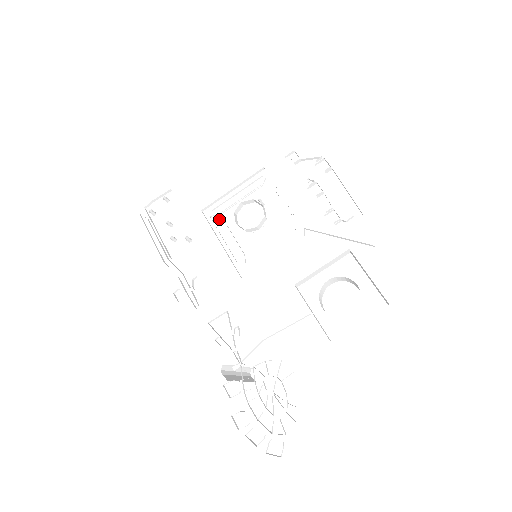
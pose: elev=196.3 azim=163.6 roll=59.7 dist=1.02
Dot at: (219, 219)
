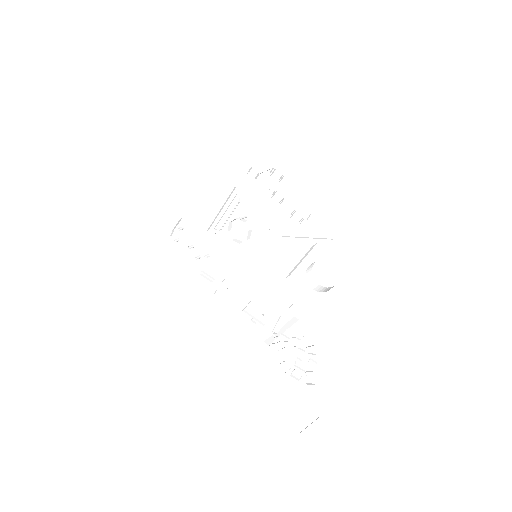
Dot at: (221, 235)
